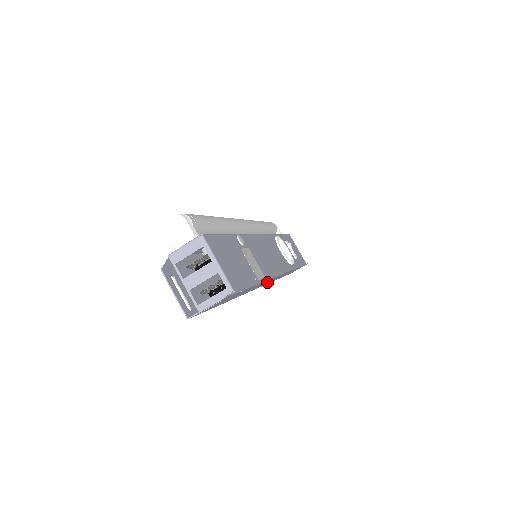
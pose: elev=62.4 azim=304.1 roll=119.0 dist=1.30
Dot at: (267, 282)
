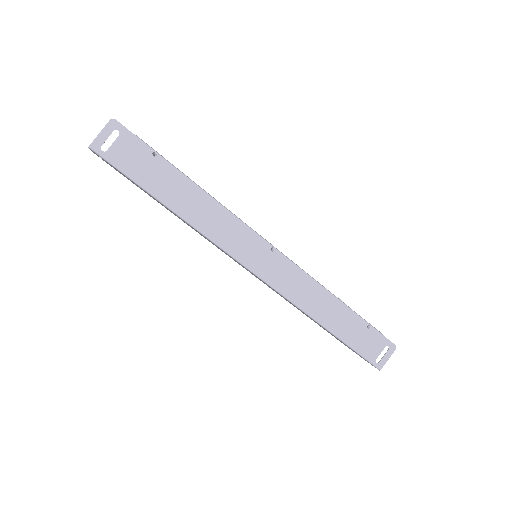
Dot at: (258, 258)
